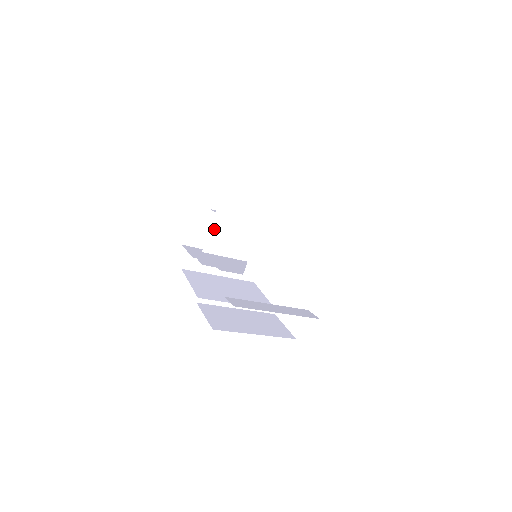
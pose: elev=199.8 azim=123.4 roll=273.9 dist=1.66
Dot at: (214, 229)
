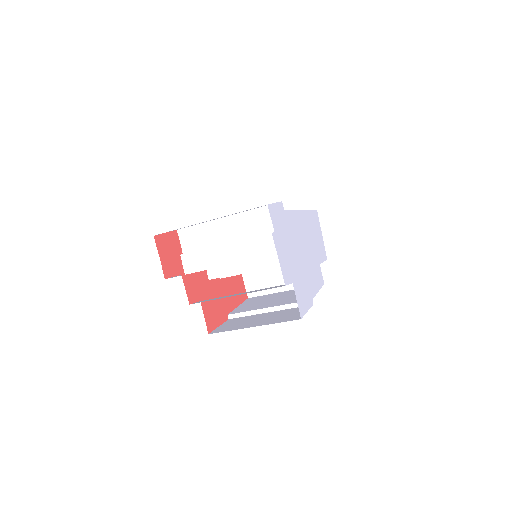
Dot at: (186, 251)
